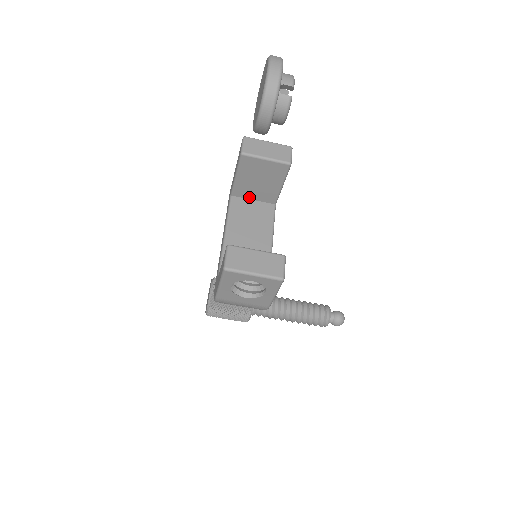
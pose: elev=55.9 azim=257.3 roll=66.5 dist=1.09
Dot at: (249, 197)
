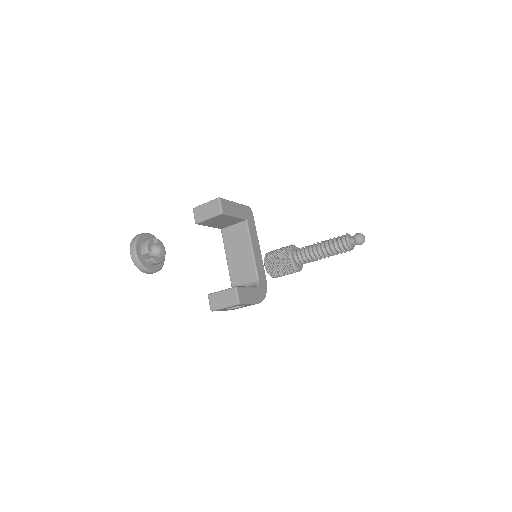
Dot at: (229, 225)
